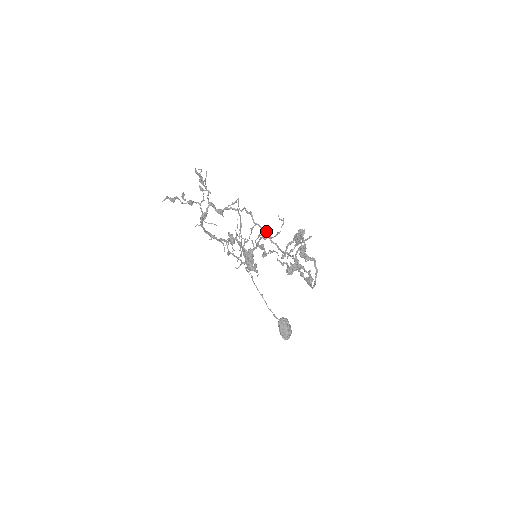
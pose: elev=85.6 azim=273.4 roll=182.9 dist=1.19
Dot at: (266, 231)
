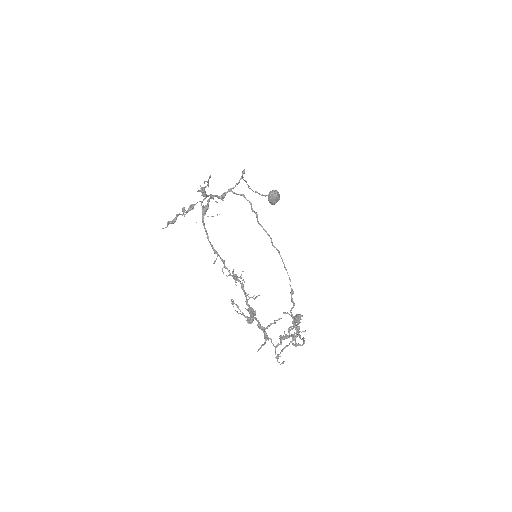
Dot at: (268, 340)
